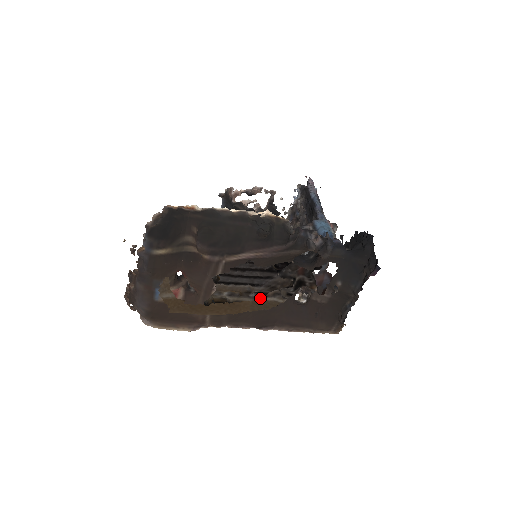
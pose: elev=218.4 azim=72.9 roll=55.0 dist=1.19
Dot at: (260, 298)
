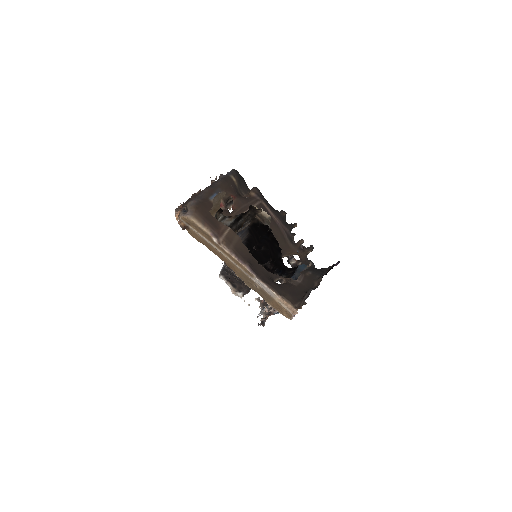
Dot at: occluded
